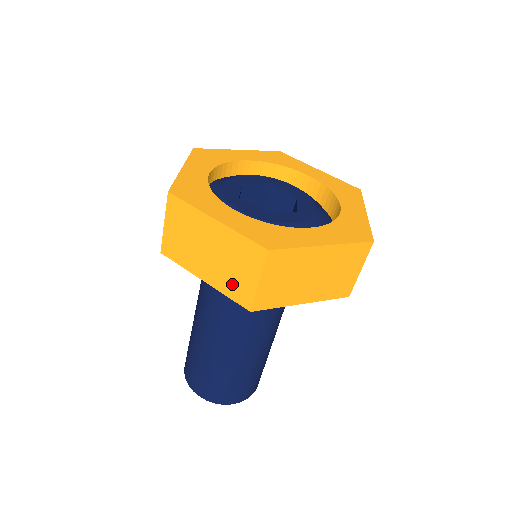
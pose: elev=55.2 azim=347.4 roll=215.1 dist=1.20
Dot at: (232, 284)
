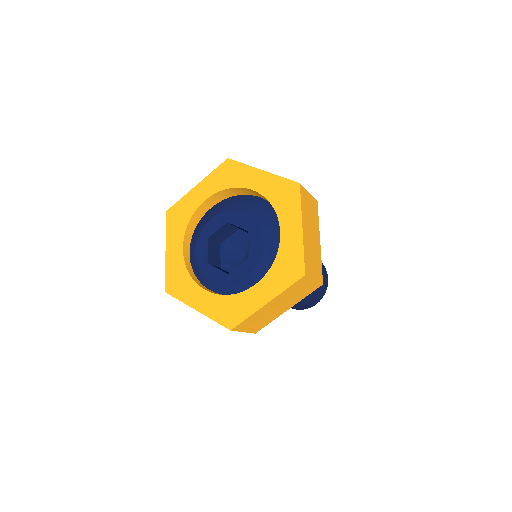
Dot at: occluded
